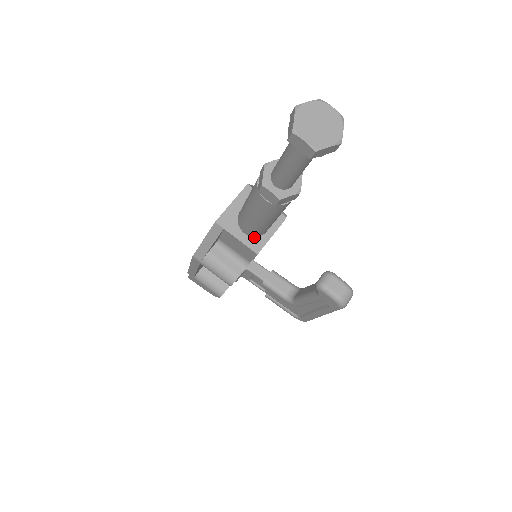
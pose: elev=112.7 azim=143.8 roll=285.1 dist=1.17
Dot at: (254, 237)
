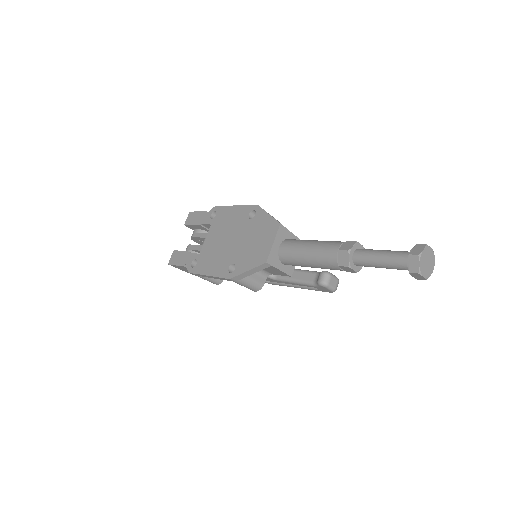
Dot at: (288, 265)
